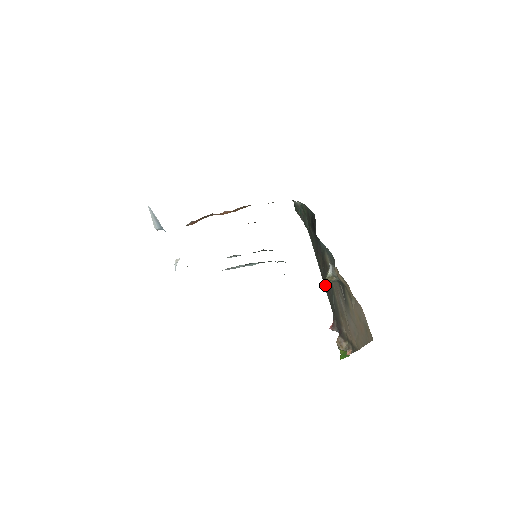
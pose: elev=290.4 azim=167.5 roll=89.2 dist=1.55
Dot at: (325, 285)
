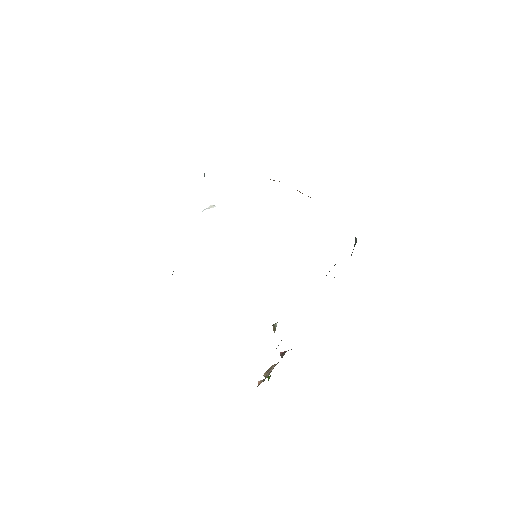
Dot at: occluded
